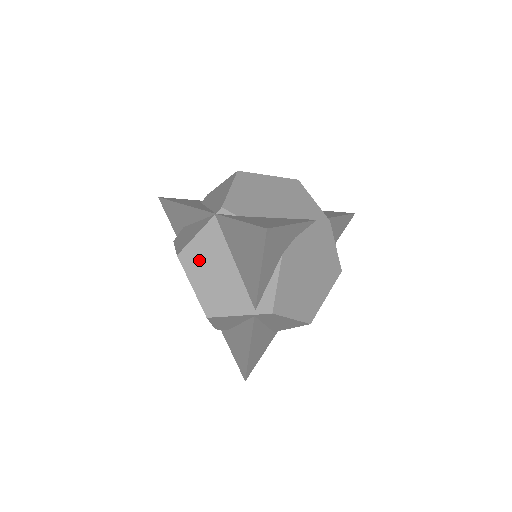
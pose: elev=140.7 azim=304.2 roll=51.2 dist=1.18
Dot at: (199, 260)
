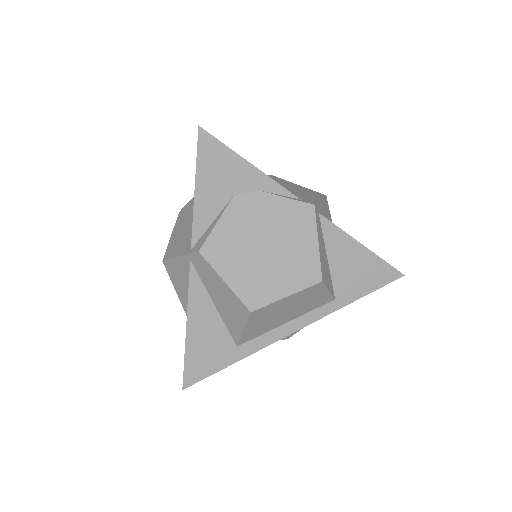
Dot at: (187, 213)
